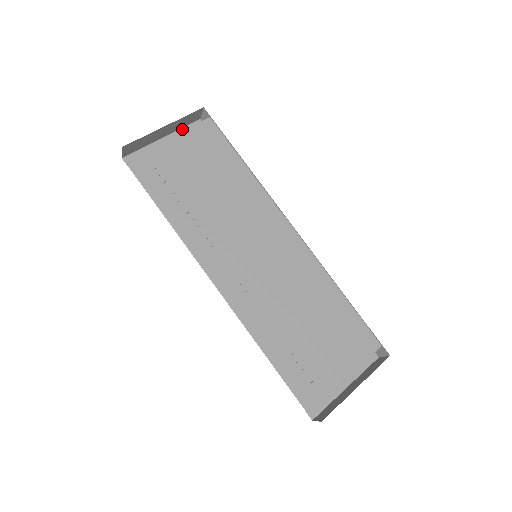
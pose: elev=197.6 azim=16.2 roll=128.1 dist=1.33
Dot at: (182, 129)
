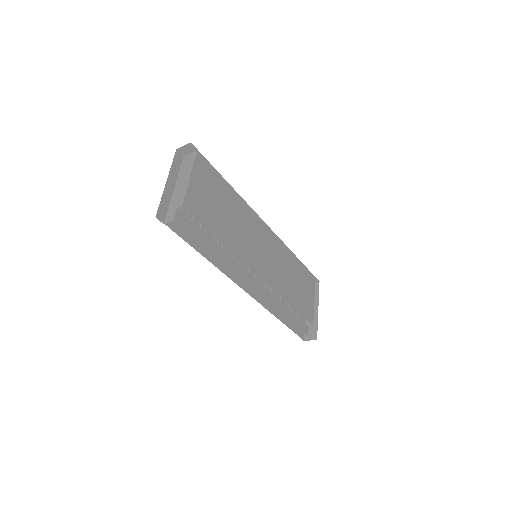
Dot at: (172, 165)
